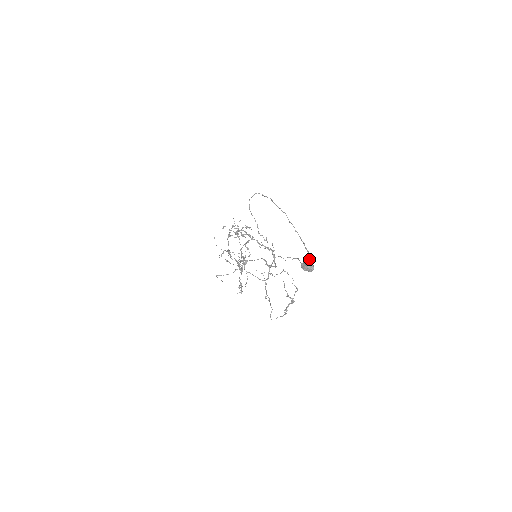
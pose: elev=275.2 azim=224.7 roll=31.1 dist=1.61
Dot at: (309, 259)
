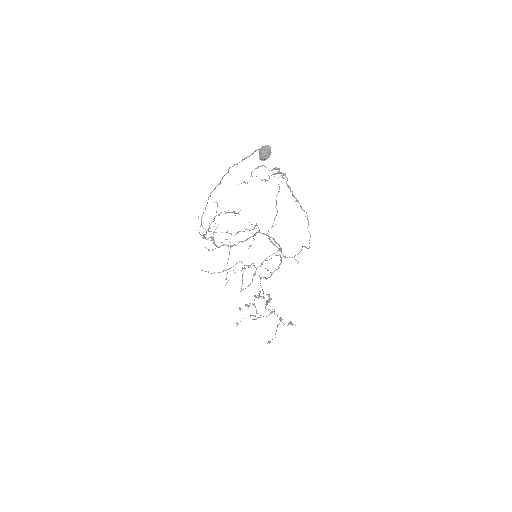
Dot at: (259, 149)
